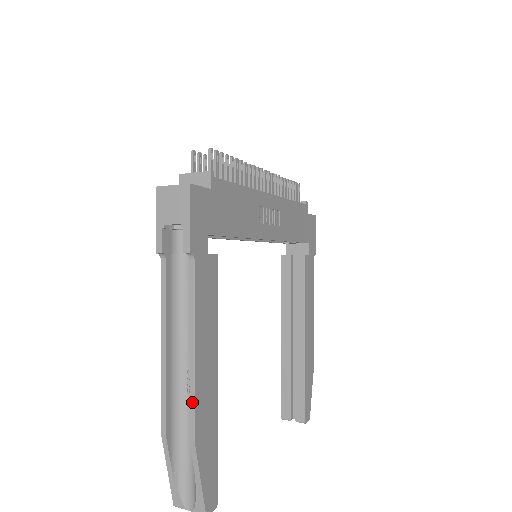
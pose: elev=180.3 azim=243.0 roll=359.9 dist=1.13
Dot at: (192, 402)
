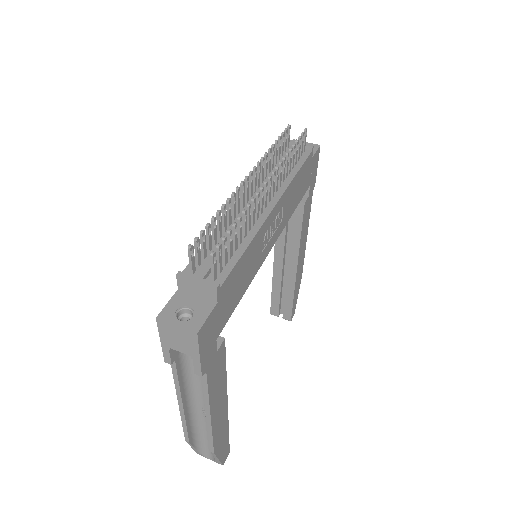
Dot at: (210, 438)
